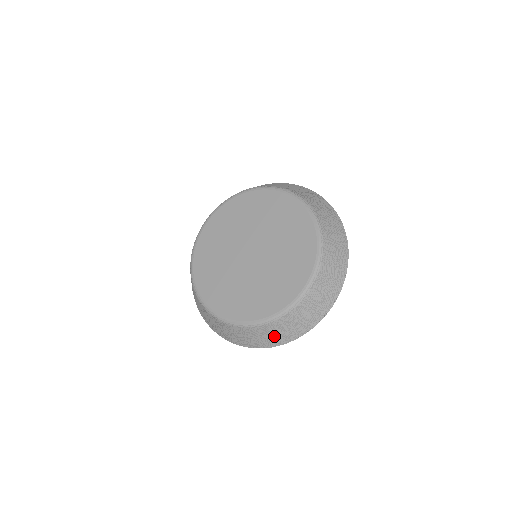
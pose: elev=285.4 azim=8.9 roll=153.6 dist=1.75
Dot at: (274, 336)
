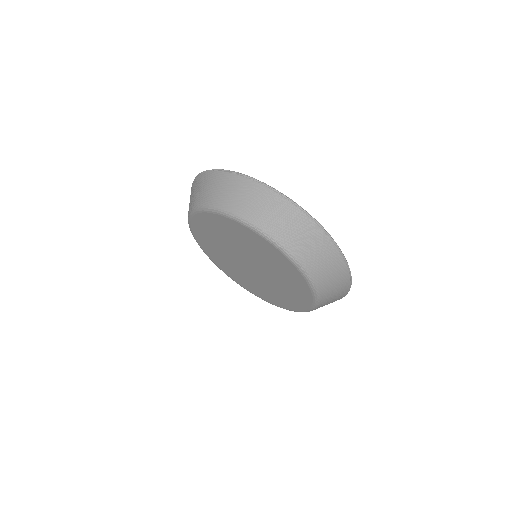
Dot at: occluded
